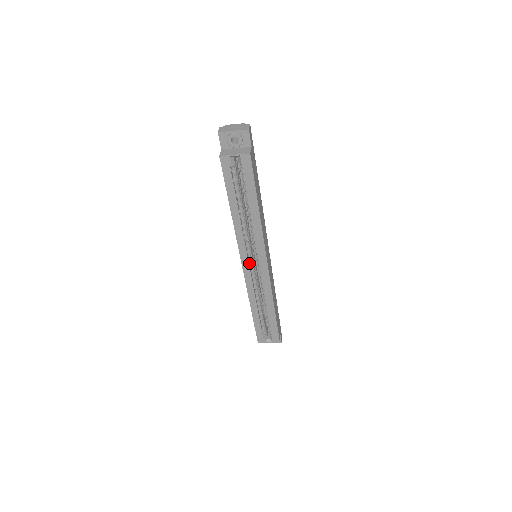
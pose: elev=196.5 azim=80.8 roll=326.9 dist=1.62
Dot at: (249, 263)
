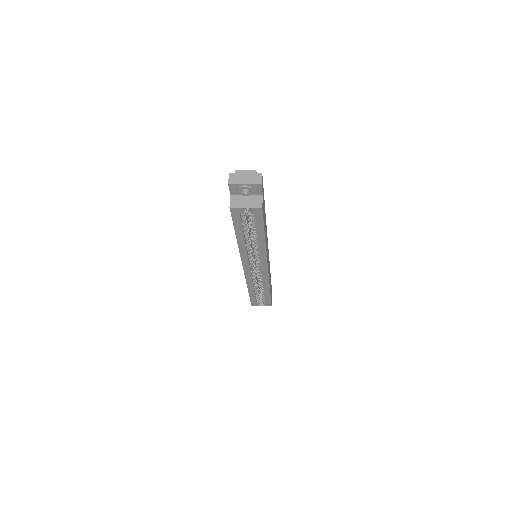
Dot at: (250, 266)
